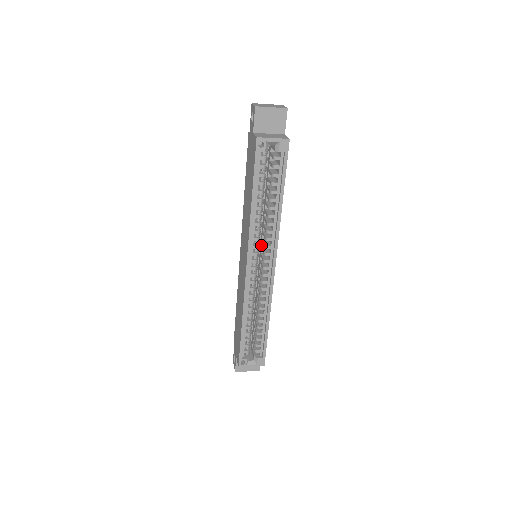
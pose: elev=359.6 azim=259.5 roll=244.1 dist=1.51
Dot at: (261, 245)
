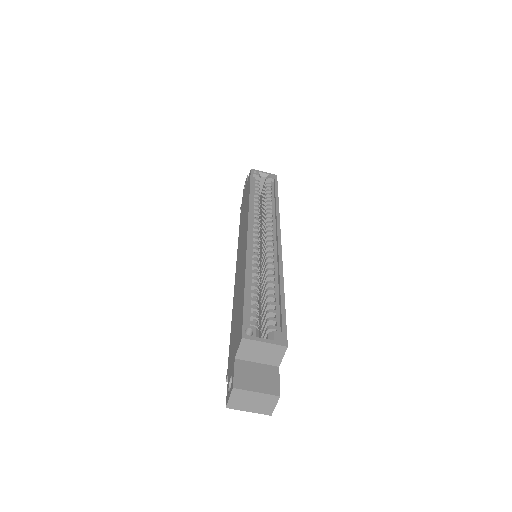
Dot at: (261, 245)
